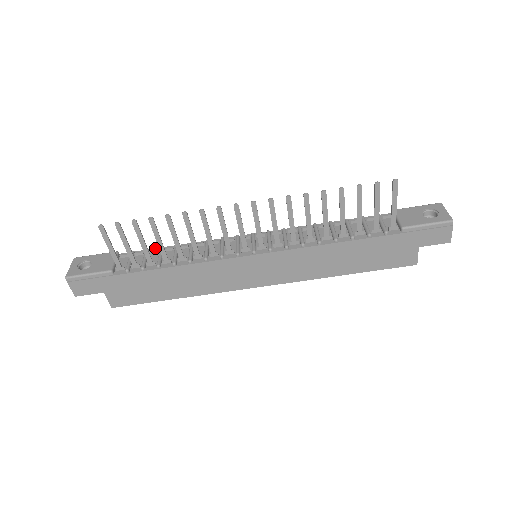
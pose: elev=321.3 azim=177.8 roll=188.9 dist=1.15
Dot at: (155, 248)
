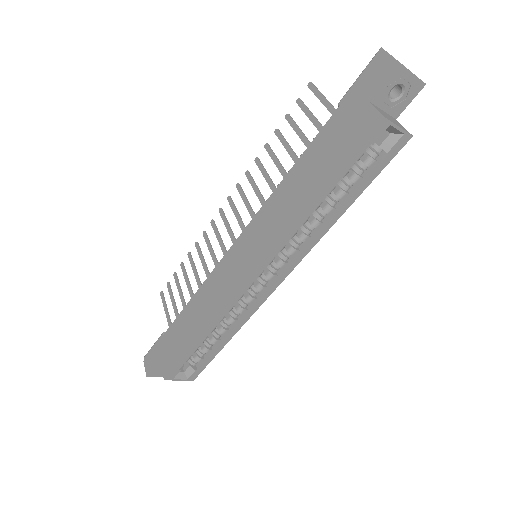
Dot at: occluded
